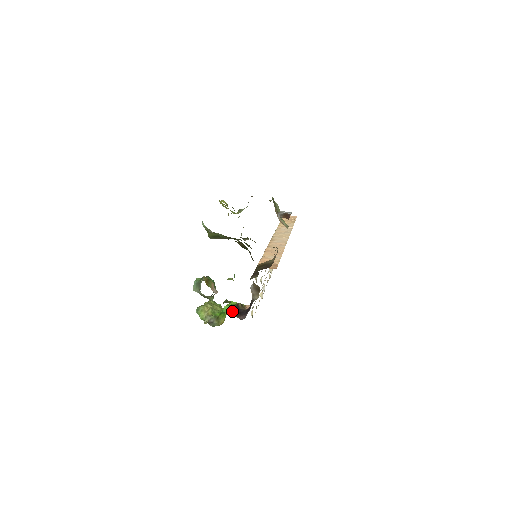
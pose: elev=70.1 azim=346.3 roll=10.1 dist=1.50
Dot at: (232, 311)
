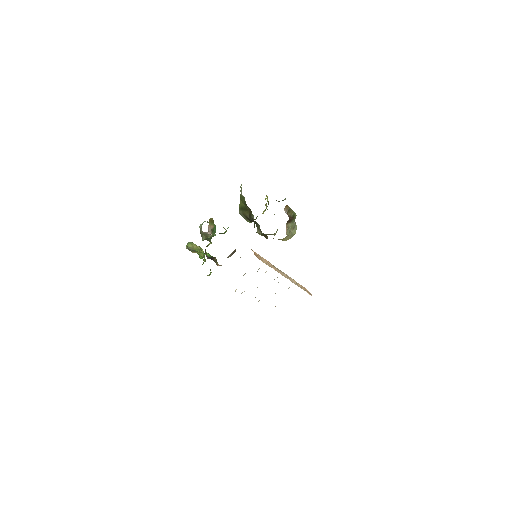
Dot at: occluded
